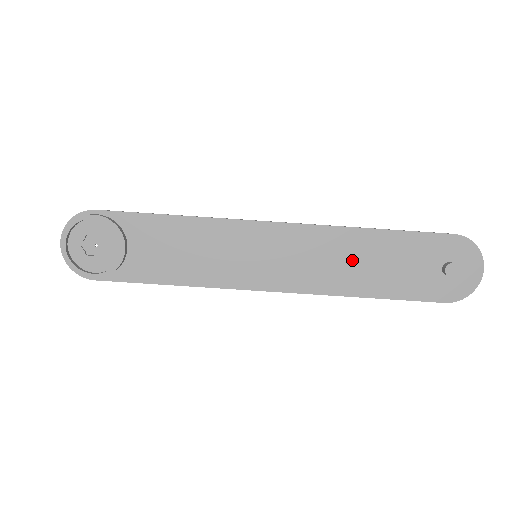
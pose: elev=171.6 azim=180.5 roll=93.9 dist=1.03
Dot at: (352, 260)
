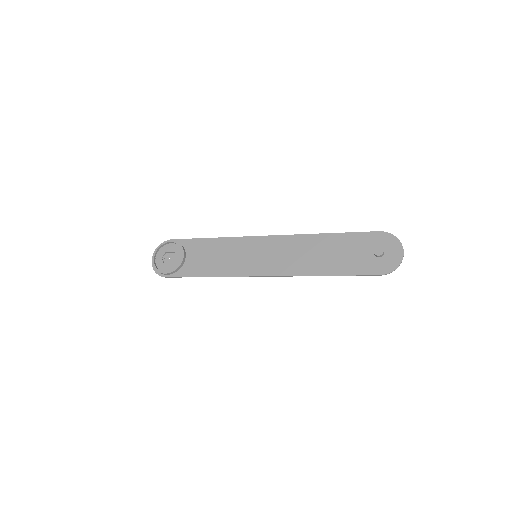
Dot at: (314, 253)
